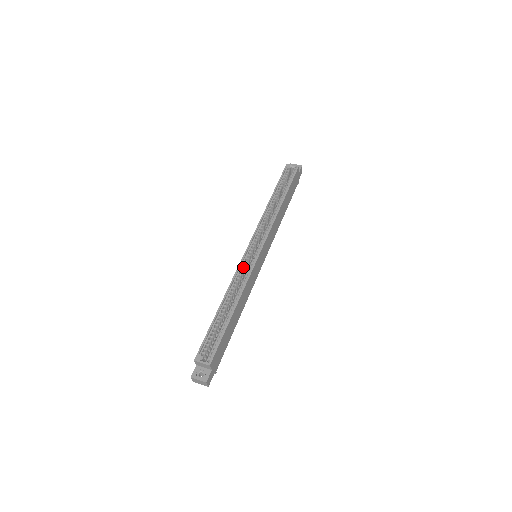
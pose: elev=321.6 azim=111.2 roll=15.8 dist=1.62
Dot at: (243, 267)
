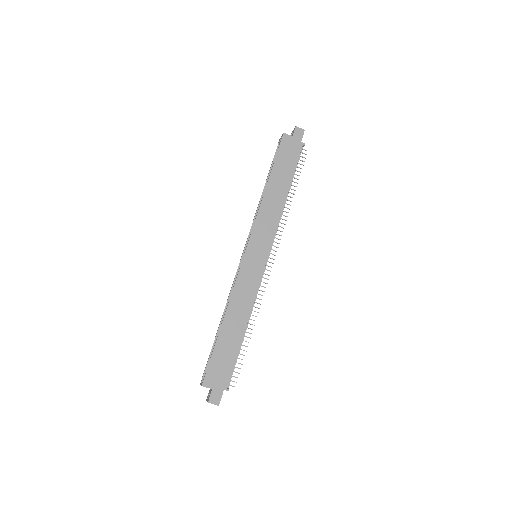
Dot at: occluded
